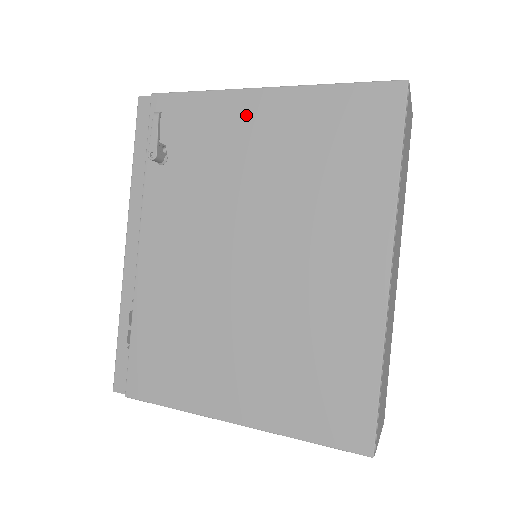
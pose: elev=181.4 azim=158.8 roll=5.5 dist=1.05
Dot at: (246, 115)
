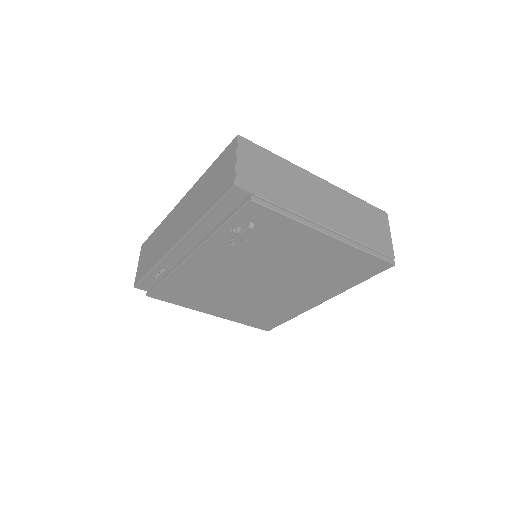
Dot at: (307, 240)
